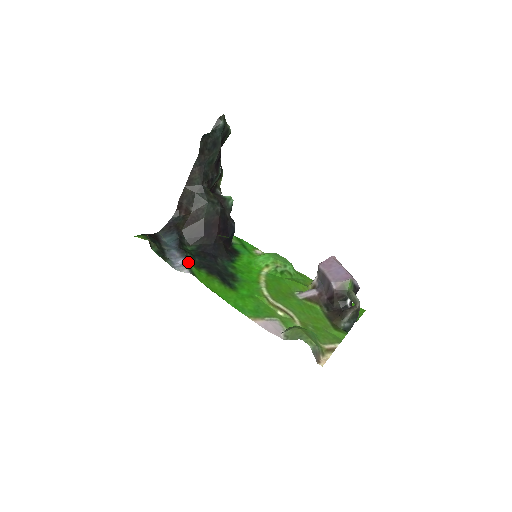
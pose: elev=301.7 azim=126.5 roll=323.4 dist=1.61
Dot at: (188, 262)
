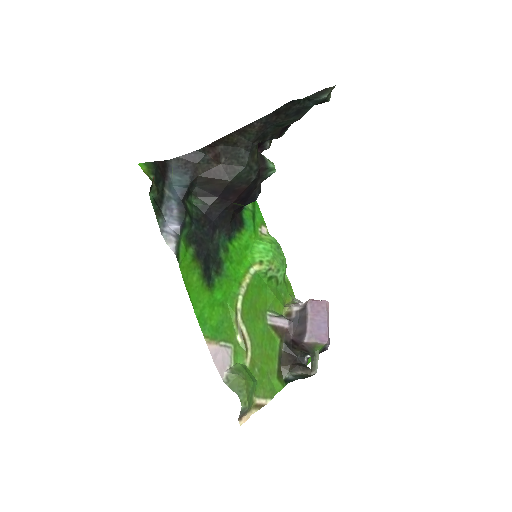
Dot at: (181, 232)
